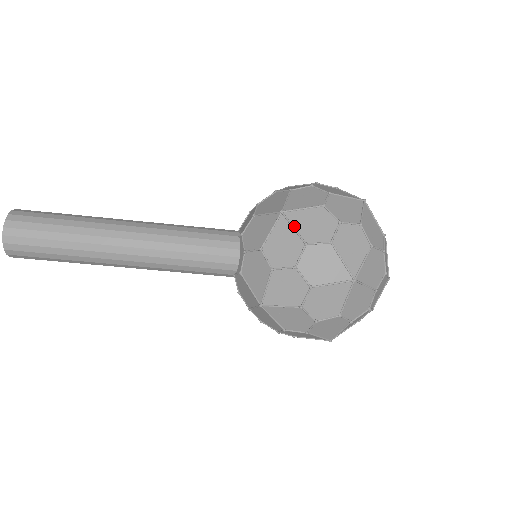
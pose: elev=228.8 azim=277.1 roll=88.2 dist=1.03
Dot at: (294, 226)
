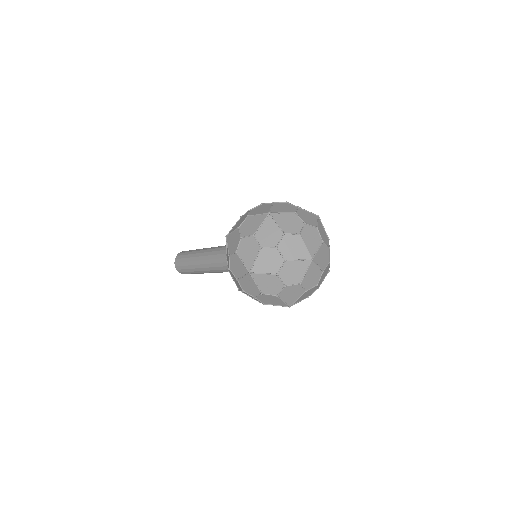
Dot at: (228, 244)
